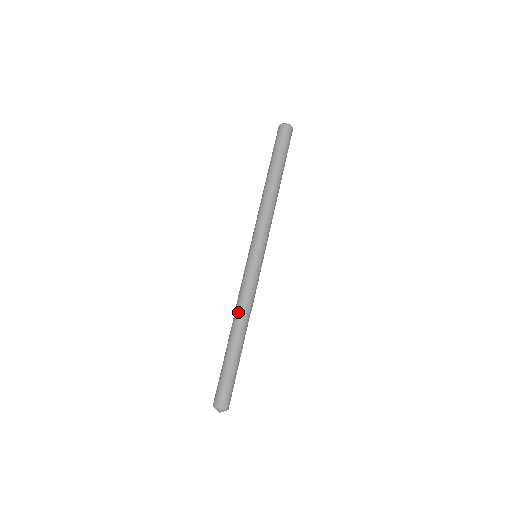
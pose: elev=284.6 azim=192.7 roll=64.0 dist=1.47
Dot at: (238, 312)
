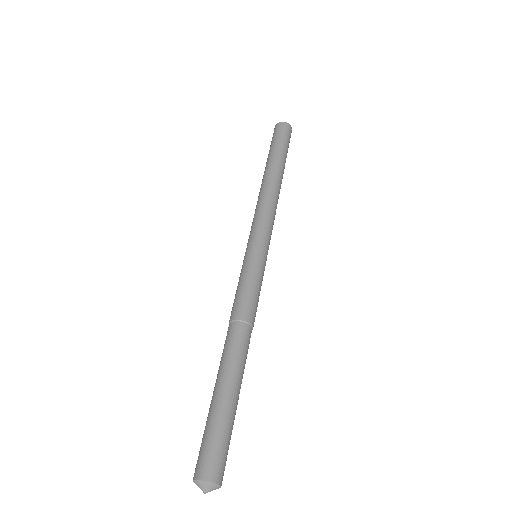
Dot at: (236, 324)
